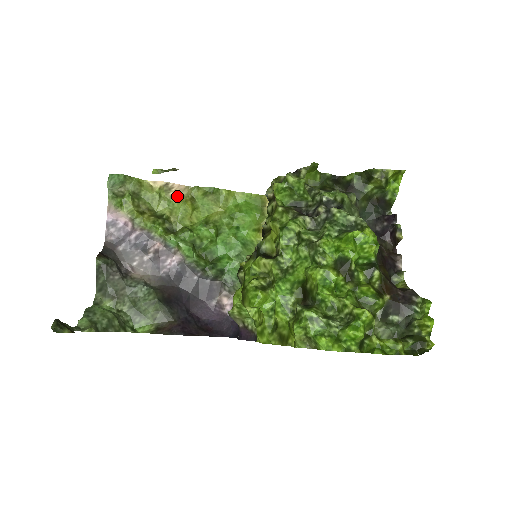
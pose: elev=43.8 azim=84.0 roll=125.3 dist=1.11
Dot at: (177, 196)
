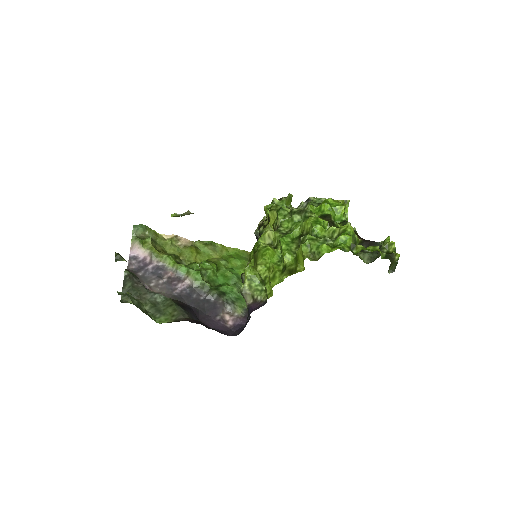
Dot at: (184, 246)
